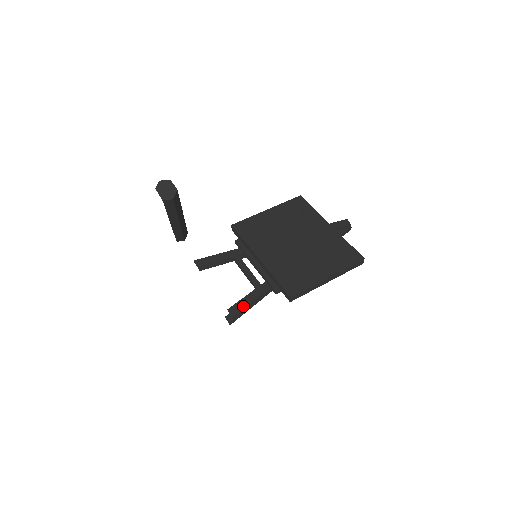
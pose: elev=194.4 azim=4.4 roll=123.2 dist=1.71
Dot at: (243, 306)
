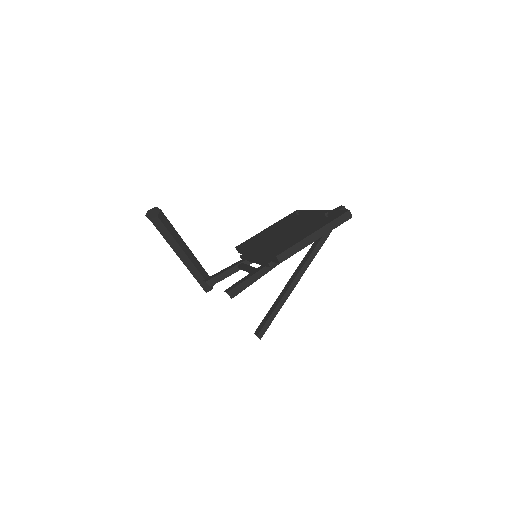
Dot at: (238, 284)
